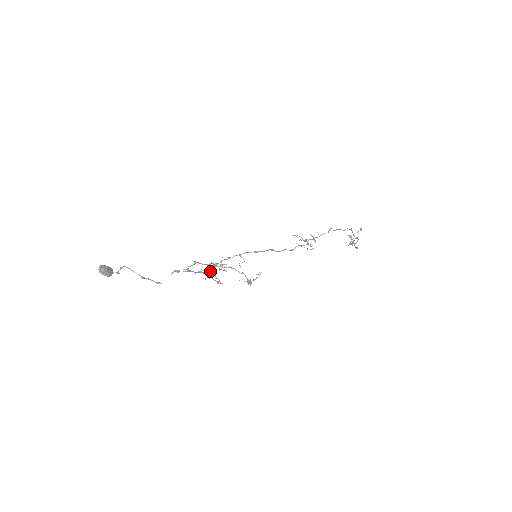
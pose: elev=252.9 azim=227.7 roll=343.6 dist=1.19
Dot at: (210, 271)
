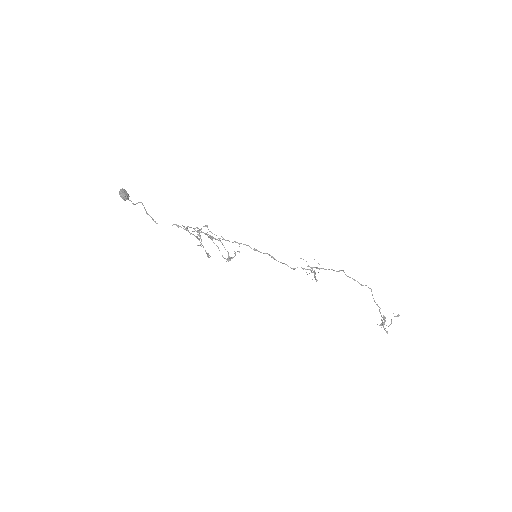
Dot at: (199, 231)
